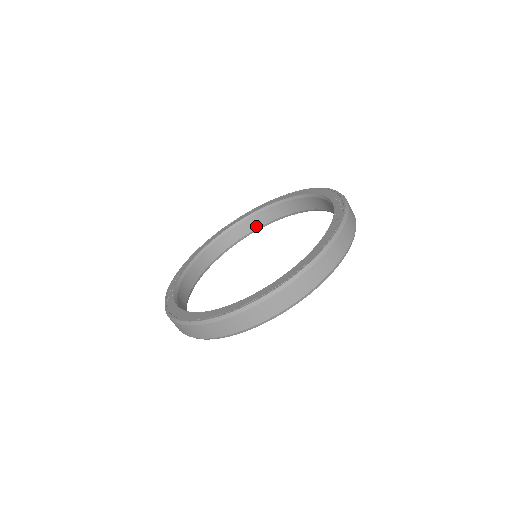
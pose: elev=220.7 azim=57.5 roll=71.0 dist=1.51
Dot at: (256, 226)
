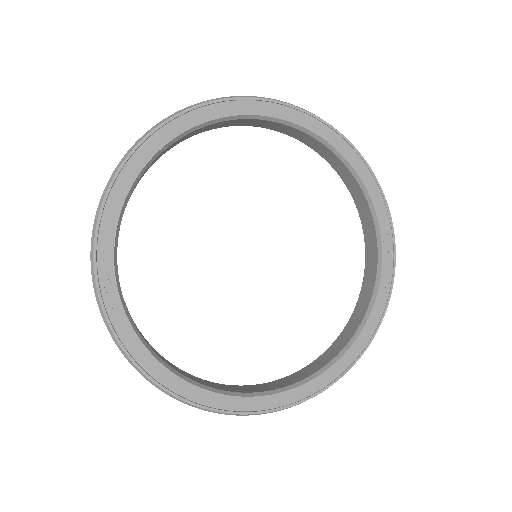
Dot at: (225, 125)
